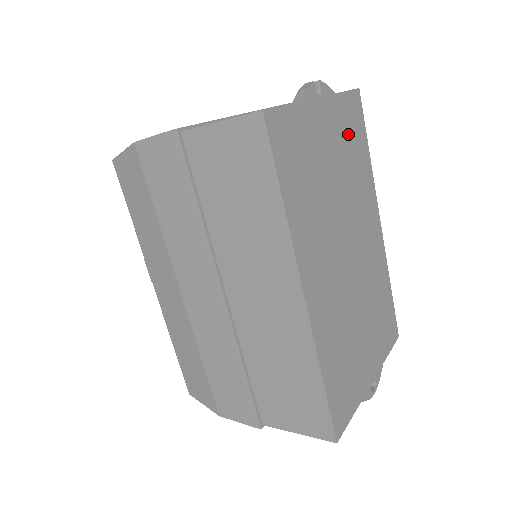
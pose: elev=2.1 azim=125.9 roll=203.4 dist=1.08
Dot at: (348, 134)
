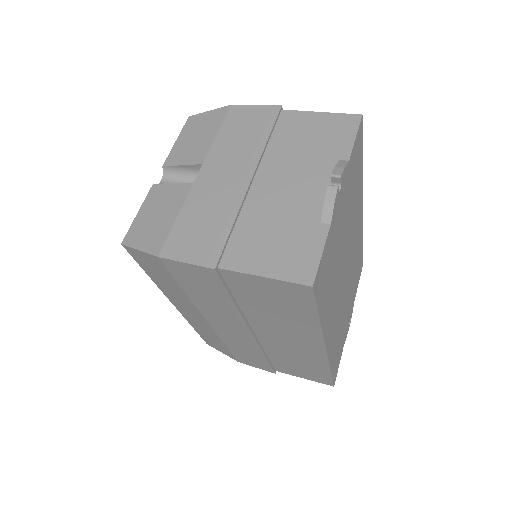
Dot at: (352, 179)
